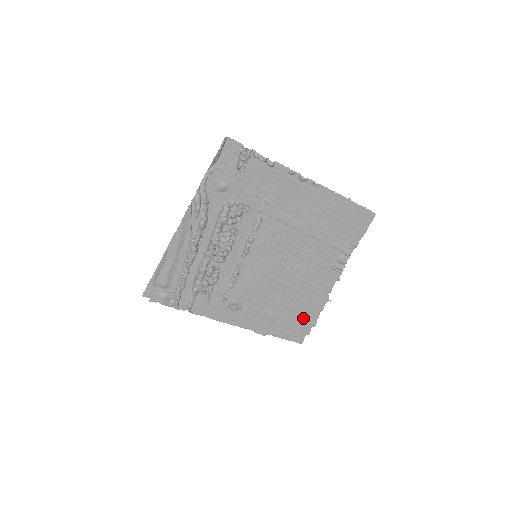
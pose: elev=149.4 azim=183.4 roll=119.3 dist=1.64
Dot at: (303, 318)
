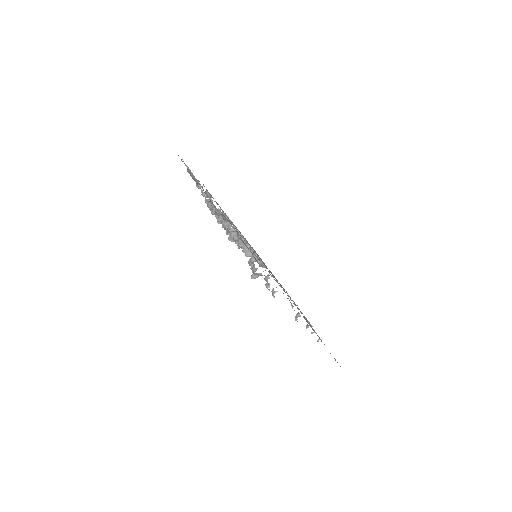
Dot at: occluded
